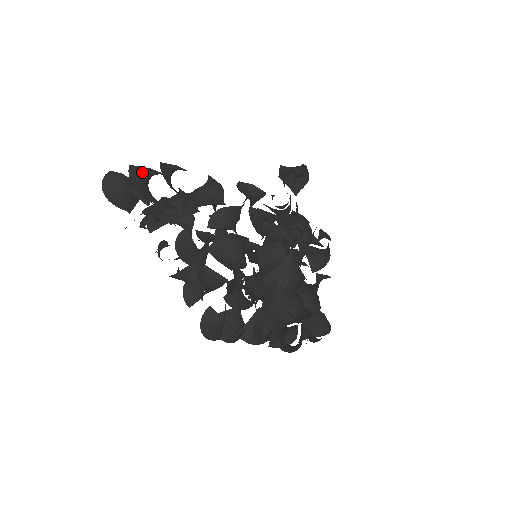
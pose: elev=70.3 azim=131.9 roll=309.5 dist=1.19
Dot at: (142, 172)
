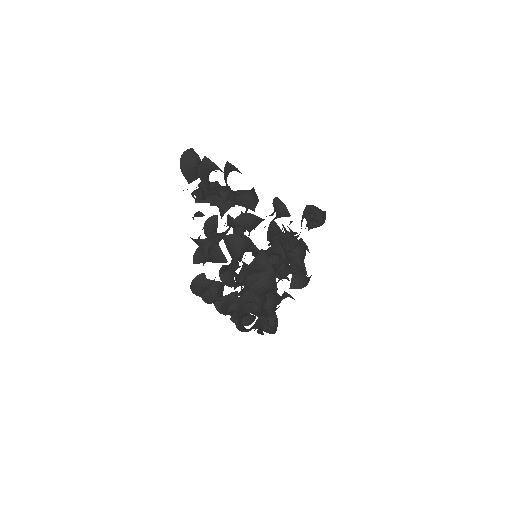
Dot at: (210, 164)
